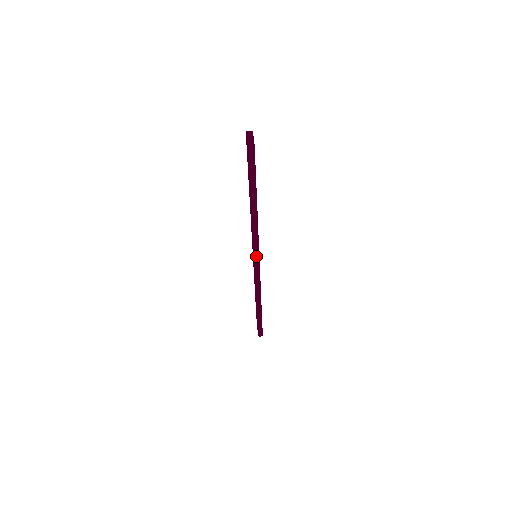
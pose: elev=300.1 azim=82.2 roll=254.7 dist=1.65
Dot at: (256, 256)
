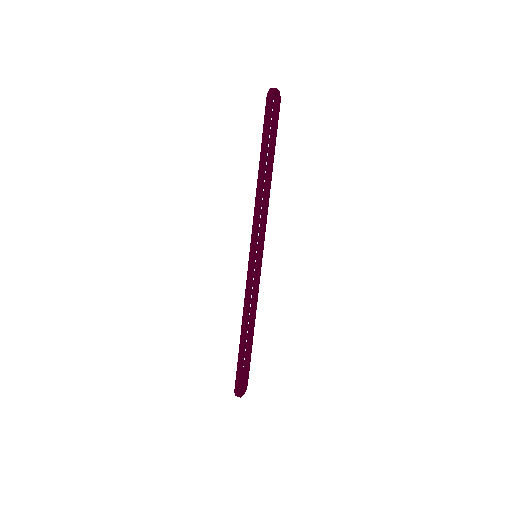
Dot at: (252, 247)
